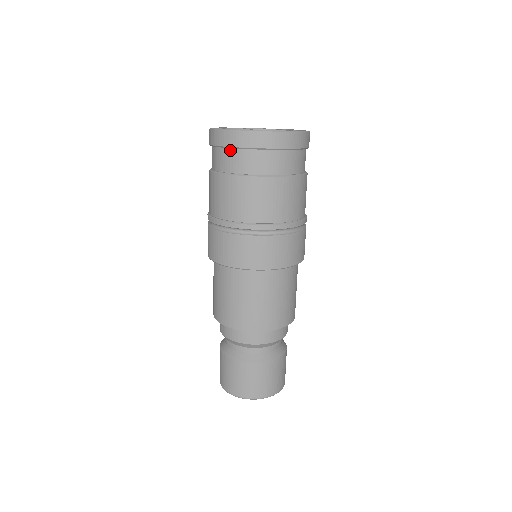
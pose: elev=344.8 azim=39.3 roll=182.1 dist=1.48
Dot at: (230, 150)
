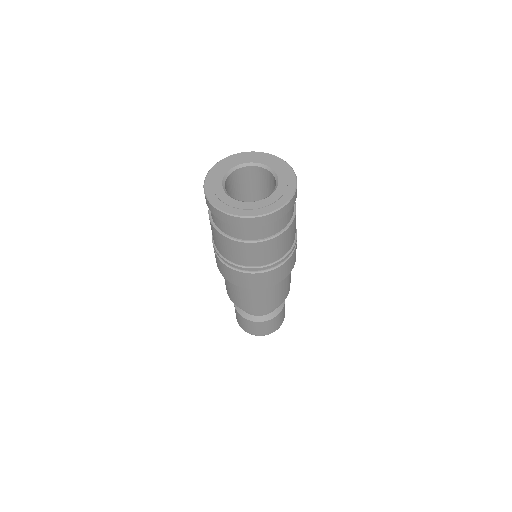
Dot at: occluded
